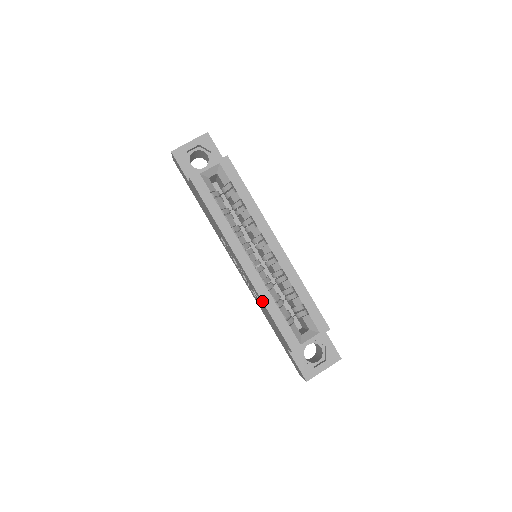
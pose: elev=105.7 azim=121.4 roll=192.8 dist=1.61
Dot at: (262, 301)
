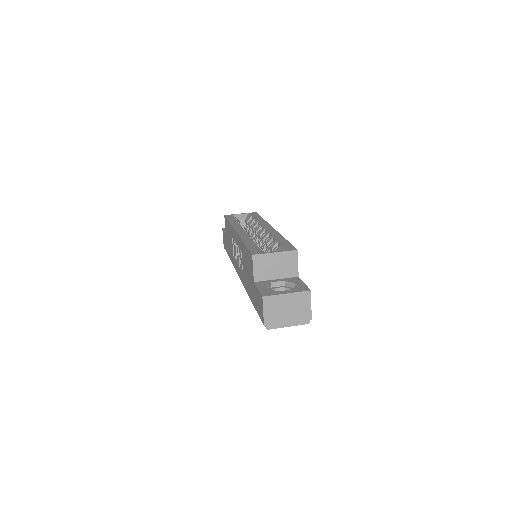
Dot at: (242, 240)
